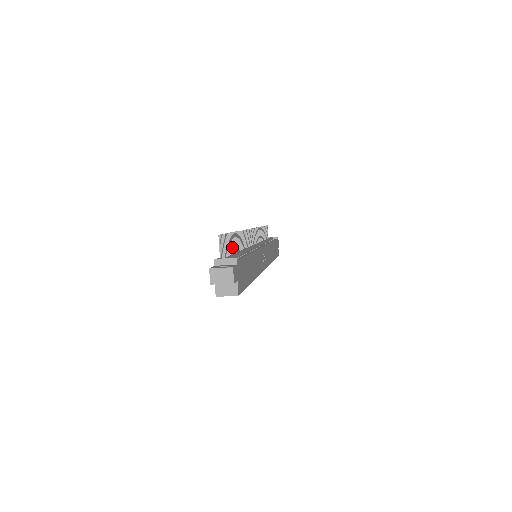
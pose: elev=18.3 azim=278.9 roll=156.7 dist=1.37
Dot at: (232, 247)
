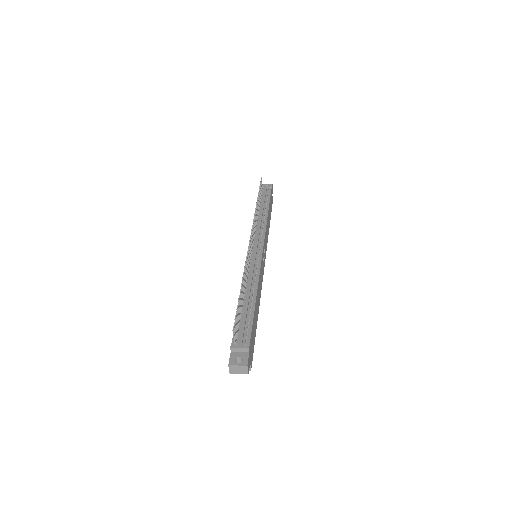
Dot at: (240, 305)
